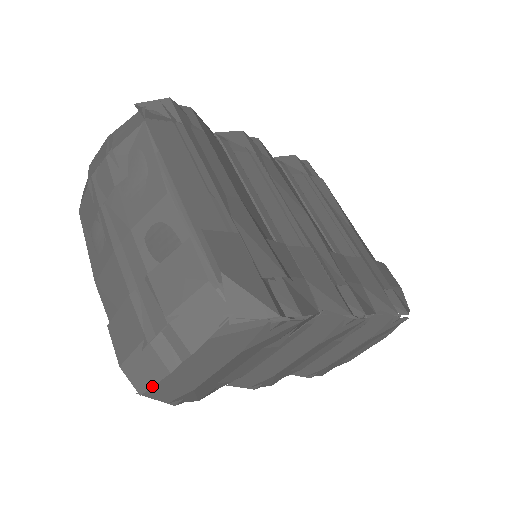
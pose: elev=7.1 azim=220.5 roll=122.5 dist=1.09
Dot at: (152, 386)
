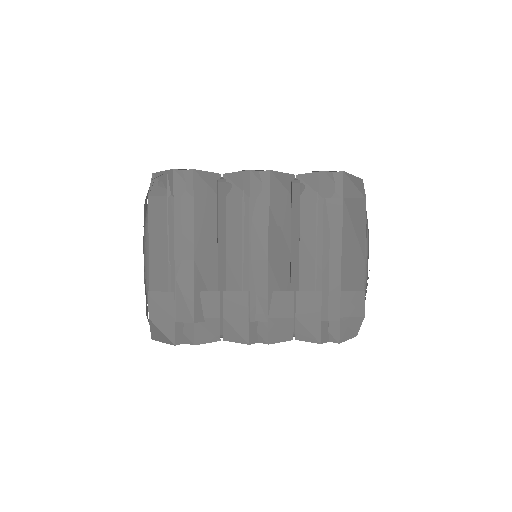
Dot at: occluded
